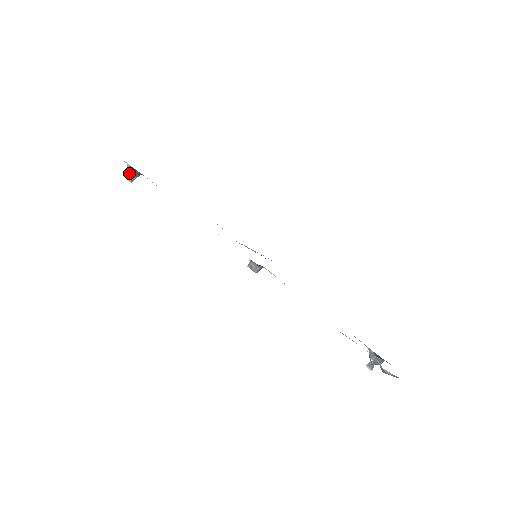
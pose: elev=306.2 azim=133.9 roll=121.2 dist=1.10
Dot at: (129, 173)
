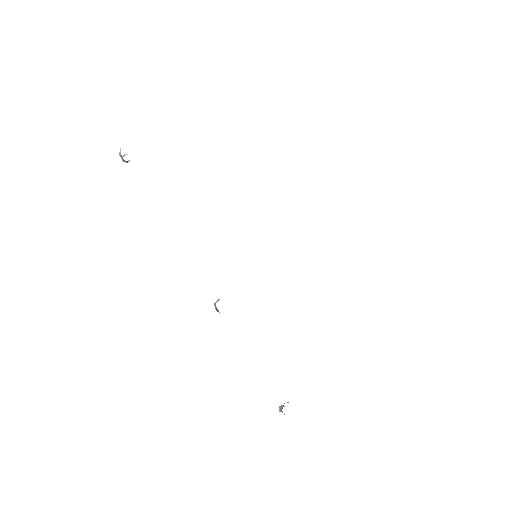
Dot at: (122, 157)
